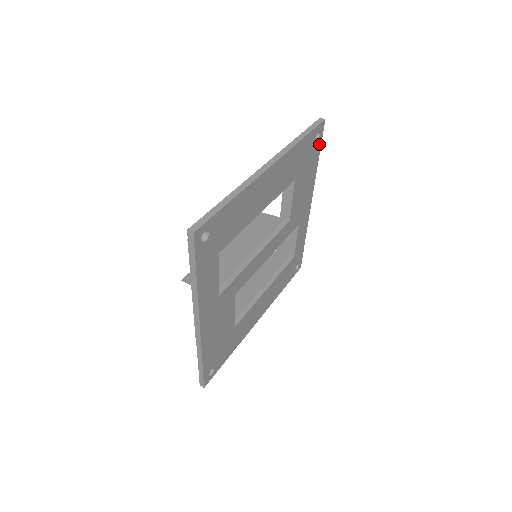
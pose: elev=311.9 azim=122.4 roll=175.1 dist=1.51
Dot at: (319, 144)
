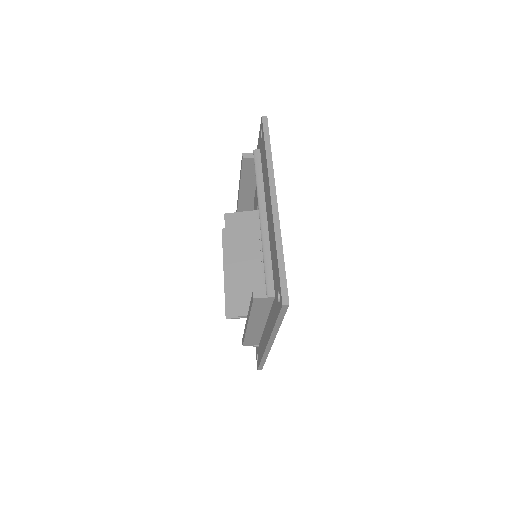
Dot at: occluded
